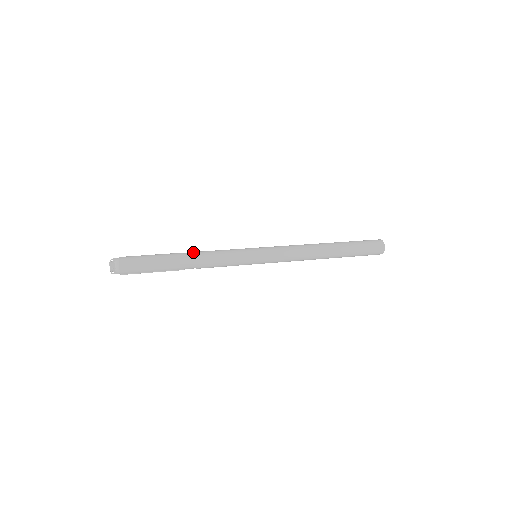
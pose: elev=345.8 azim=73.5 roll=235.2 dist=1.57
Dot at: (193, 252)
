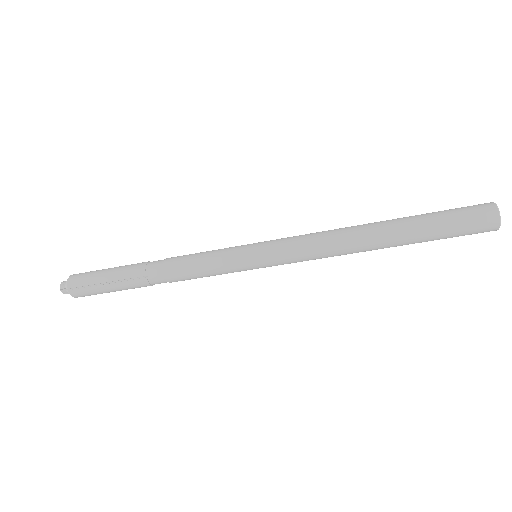
Dot at: occluded
